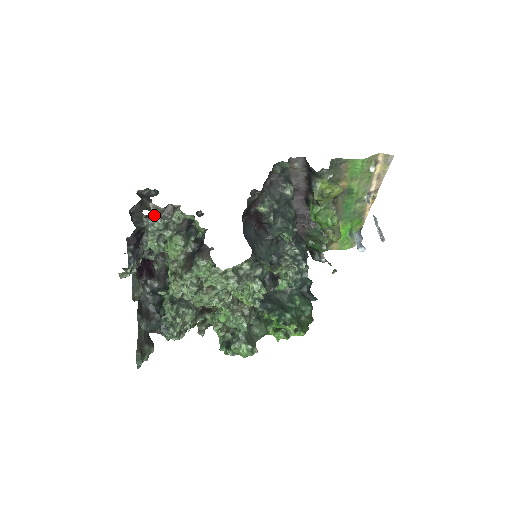
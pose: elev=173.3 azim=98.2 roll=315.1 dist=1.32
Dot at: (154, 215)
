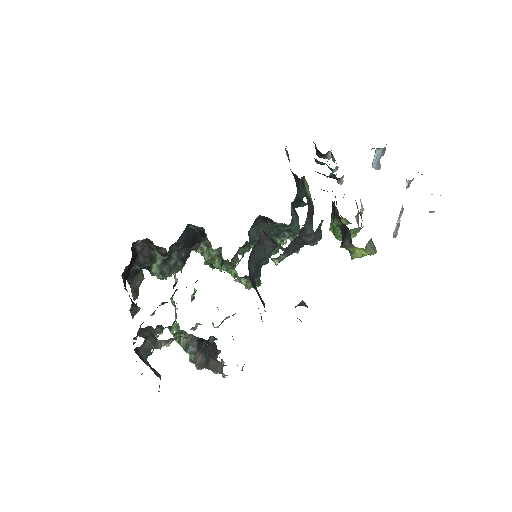
Dot at: (162, 346)
